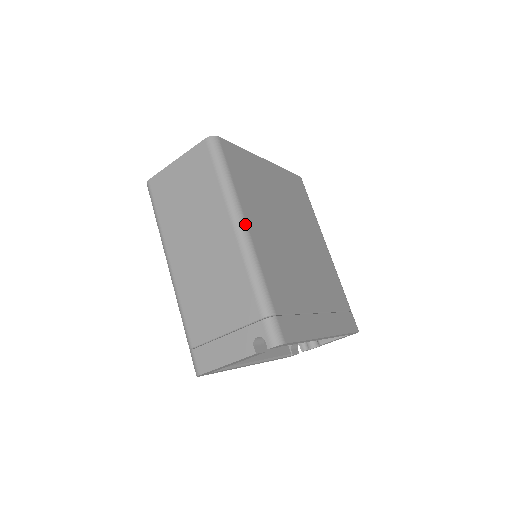
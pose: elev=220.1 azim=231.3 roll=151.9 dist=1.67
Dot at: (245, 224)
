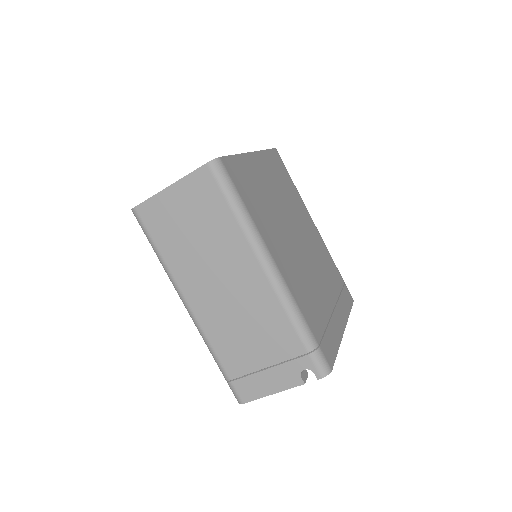
Dot at: (272, 259)
